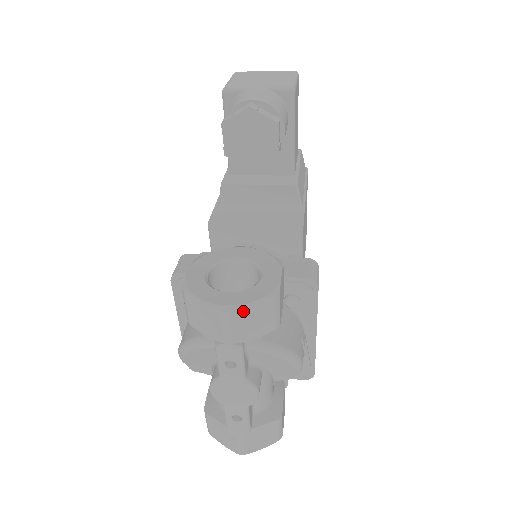
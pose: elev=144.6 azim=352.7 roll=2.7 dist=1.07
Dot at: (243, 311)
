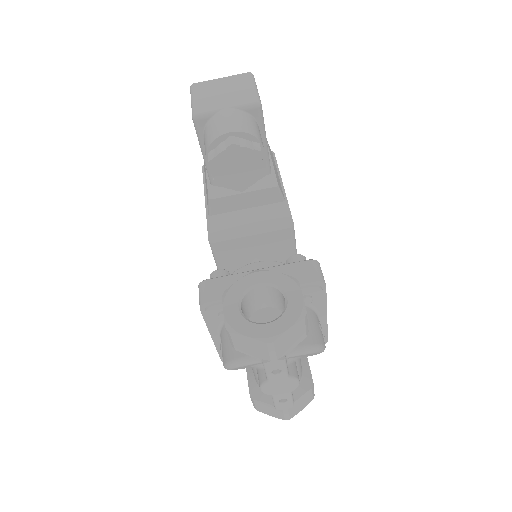
Dot at: (283, 337)
